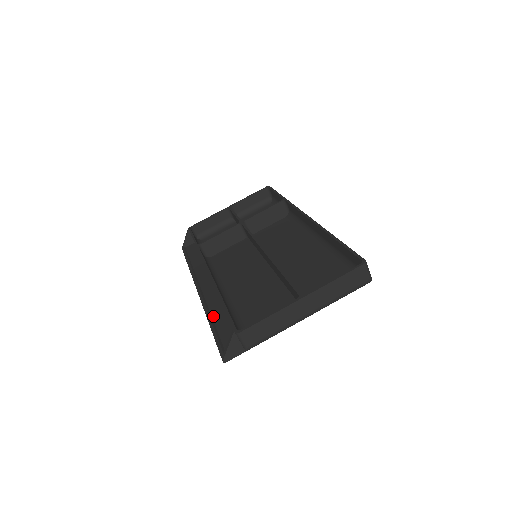
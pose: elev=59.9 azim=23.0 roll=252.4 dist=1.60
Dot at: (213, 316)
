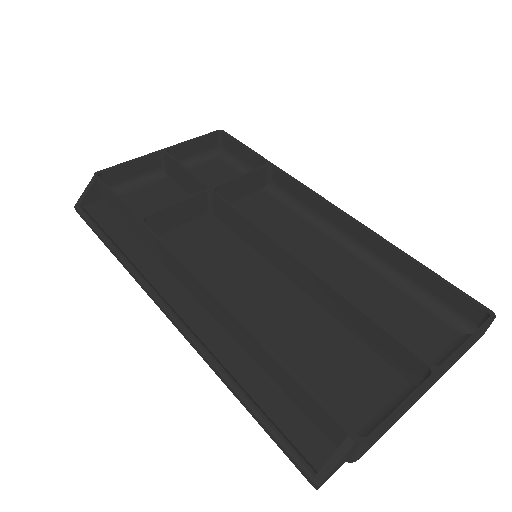
Dot at: (236, 376)
